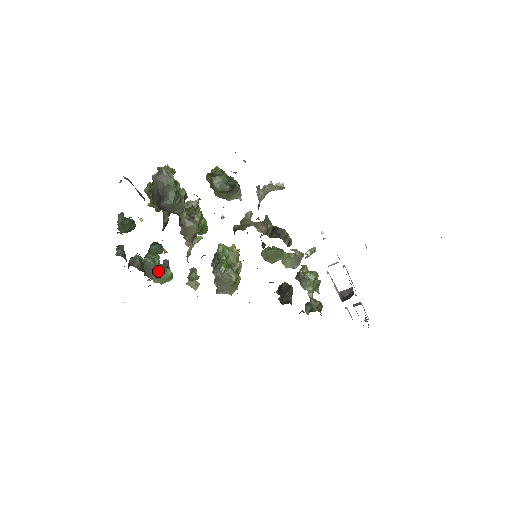
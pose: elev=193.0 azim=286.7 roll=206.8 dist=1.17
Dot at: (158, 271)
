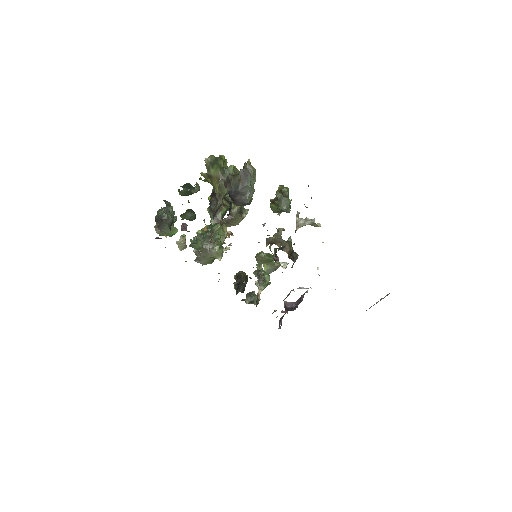
Dot at: occluded
